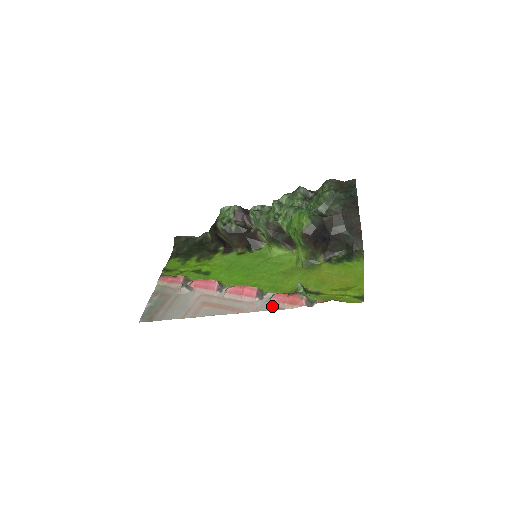
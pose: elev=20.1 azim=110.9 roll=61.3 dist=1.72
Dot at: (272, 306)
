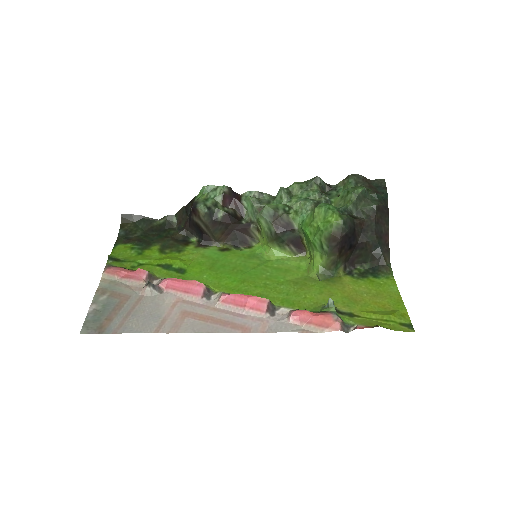
Dot at: (292, 326)
